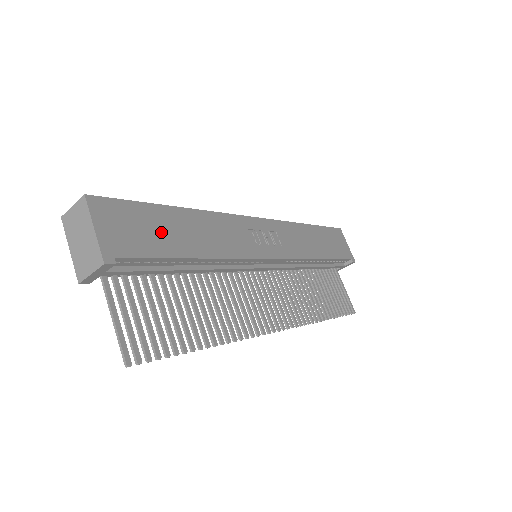
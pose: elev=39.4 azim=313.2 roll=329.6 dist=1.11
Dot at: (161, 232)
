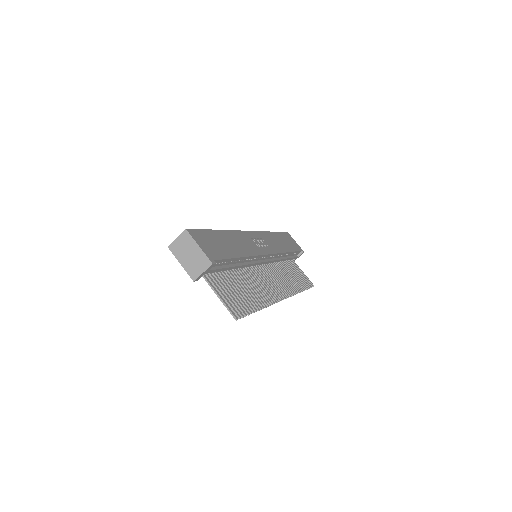
Dot at: (221, 245)
